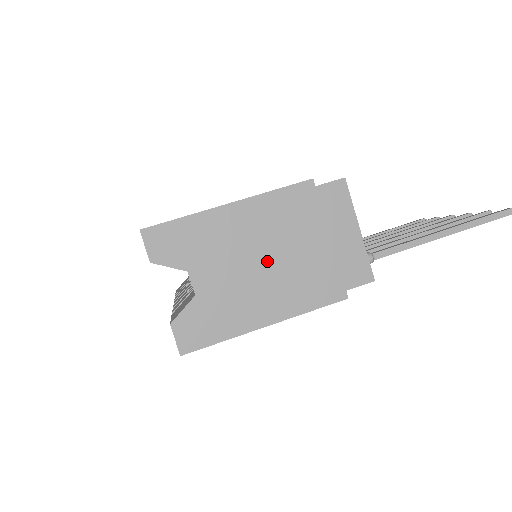
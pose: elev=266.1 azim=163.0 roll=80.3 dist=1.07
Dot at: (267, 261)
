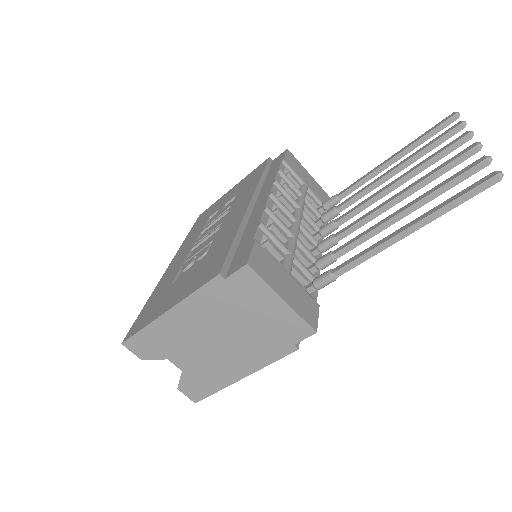
Dot at: (218, 341)
